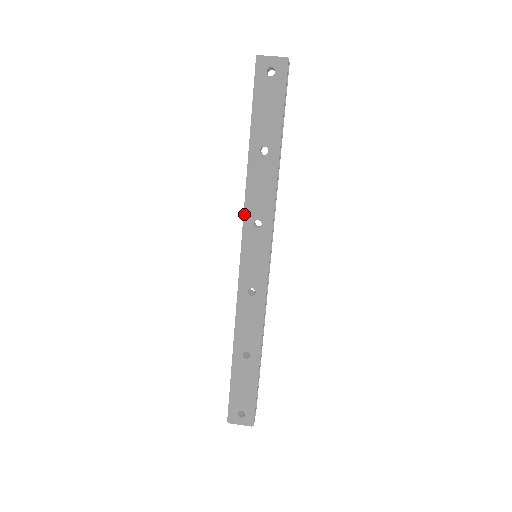
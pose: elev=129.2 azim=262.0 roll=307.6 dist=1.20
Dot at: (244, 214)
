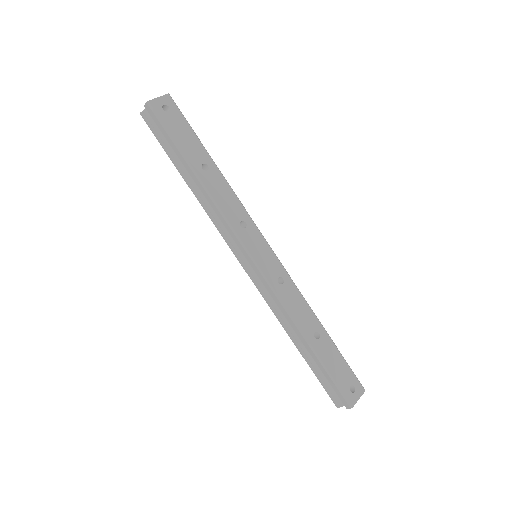
Dot at: (229, 224)
